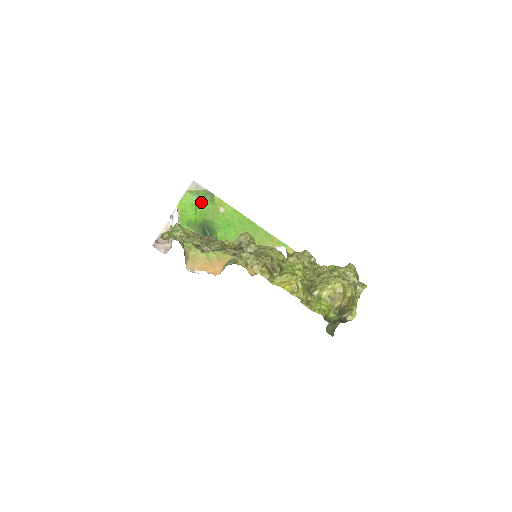
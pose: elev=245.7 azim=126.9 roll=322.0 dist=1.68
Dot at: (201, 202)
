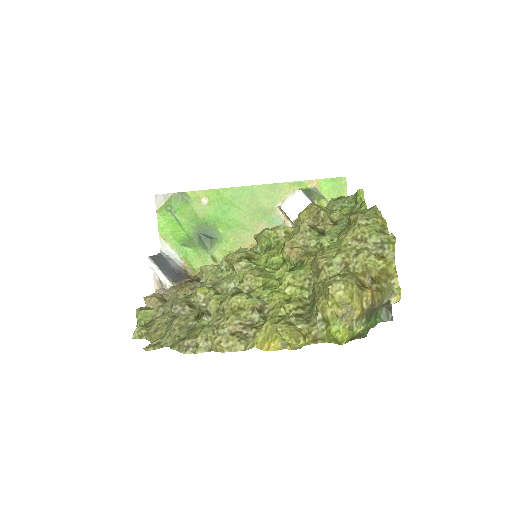
Dot at: (178, 211)
